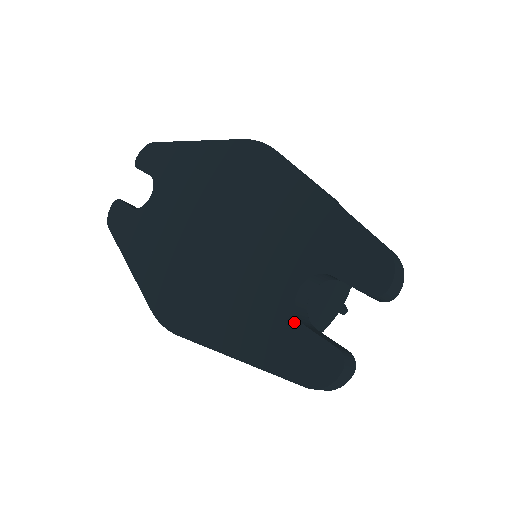
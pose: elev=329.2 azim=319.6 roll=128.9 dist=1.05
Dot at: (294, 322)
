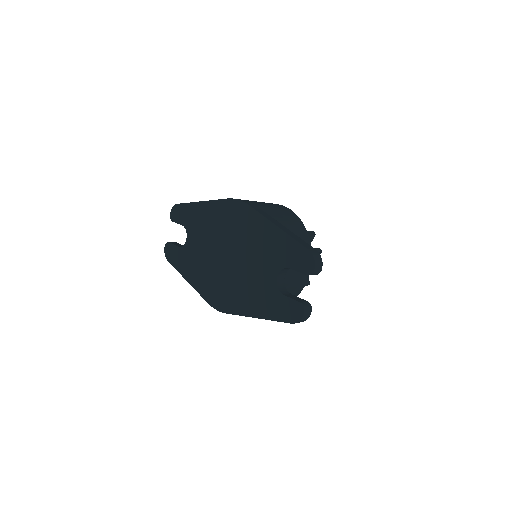
Dot at: (279, 294)
